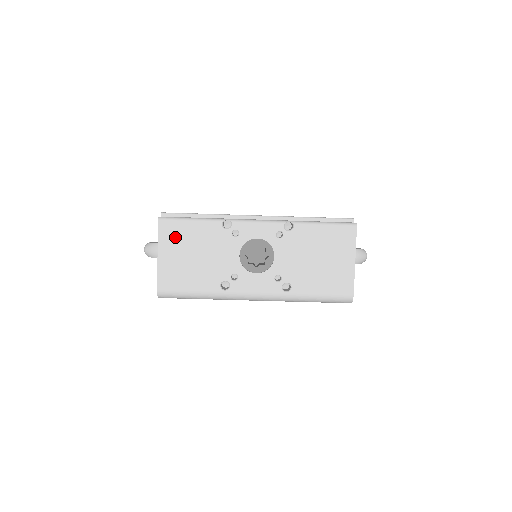
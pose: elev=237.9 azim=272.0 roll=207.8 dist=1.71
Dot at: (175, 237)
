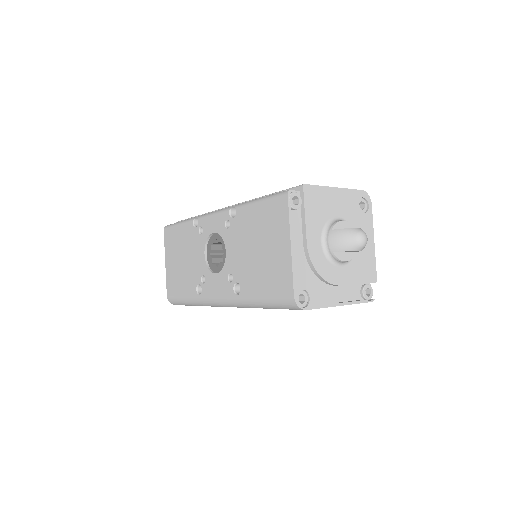
Dot at: (172, 243)
